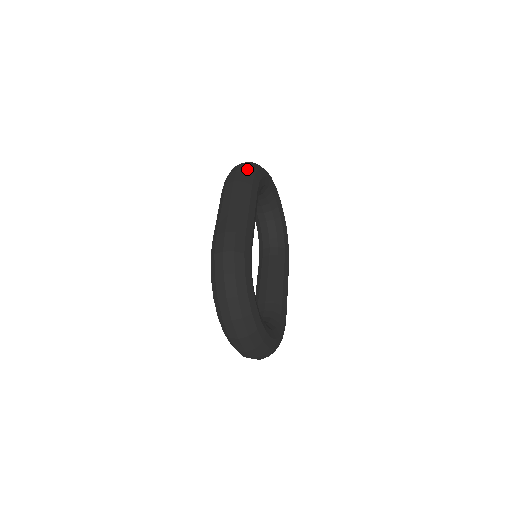
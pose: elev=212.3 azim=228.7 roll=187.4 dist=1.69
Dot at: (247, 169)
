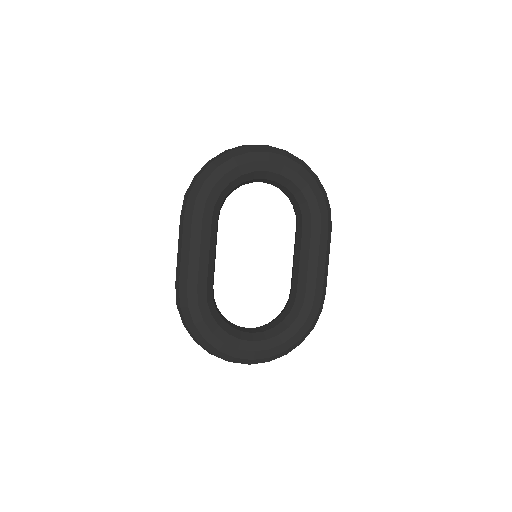
Dot at: (190, 193)
